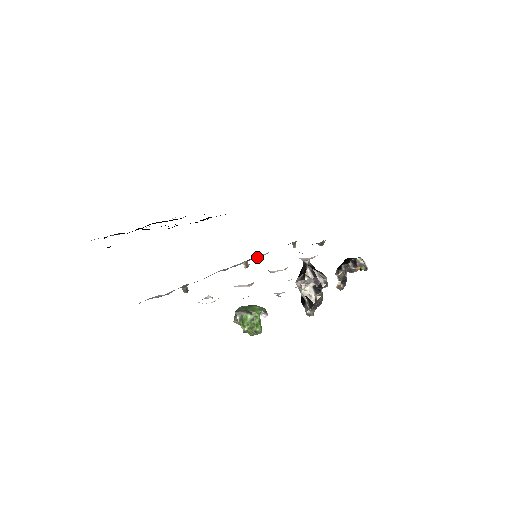
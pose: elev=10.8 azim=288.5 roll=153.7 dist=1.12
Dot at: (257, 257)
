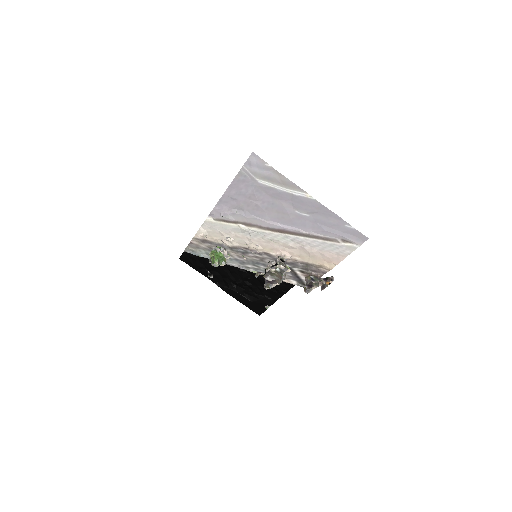
Dot at: occluded
